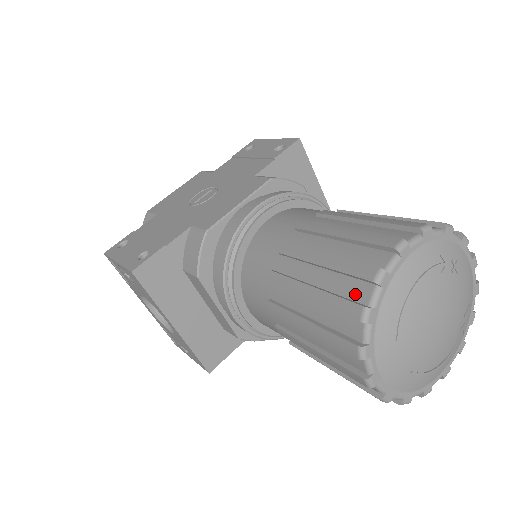
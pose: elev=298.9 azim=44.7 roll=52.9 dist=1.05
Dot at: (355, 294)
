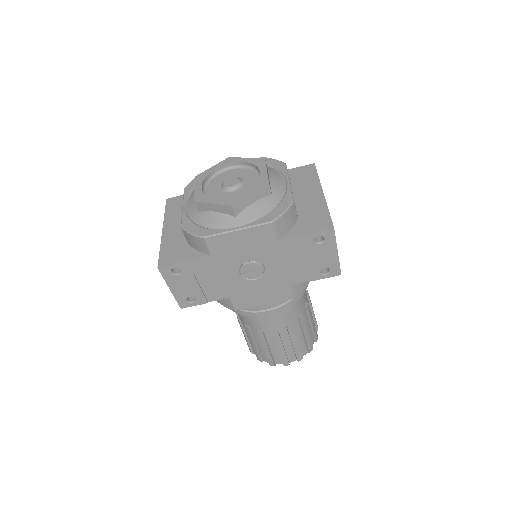
Dot at: (263, 358)
